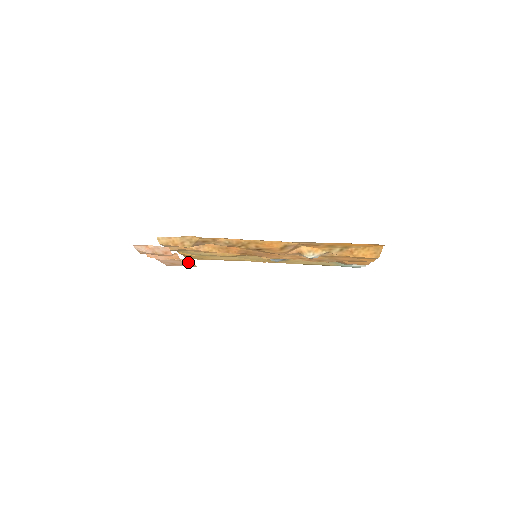
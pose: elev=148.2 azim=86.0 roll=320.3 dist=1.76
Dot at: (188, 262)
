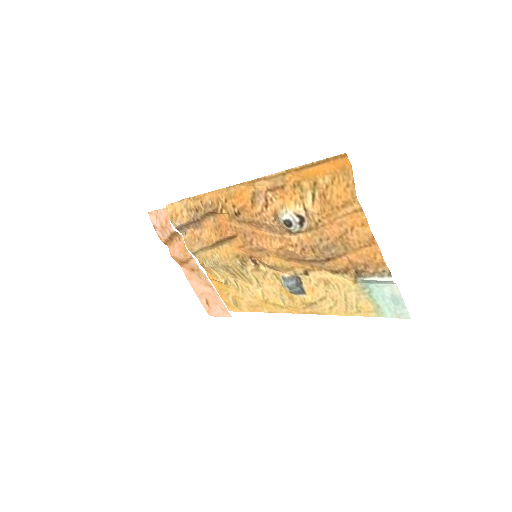
Dot at: (213, 289)
